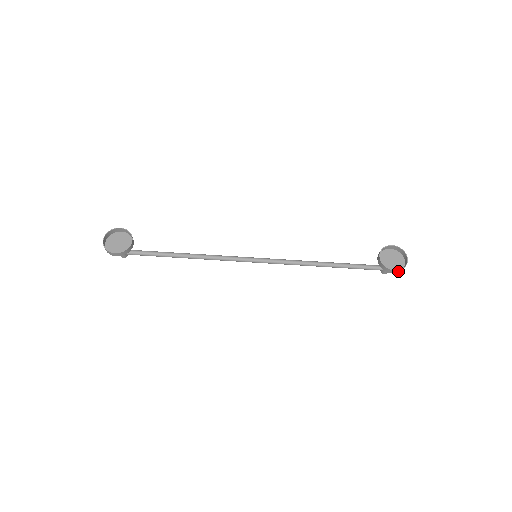
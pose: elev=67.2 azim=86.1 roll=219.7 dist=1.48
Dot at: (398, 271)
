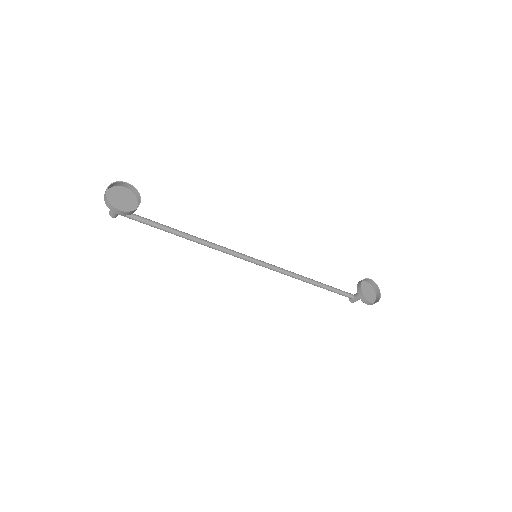
Dot at: (373, 303)
